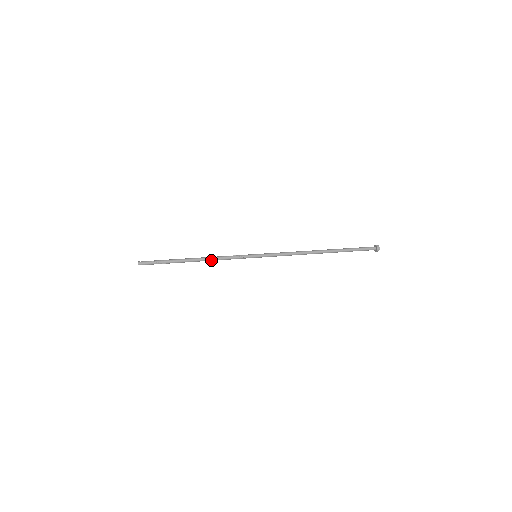
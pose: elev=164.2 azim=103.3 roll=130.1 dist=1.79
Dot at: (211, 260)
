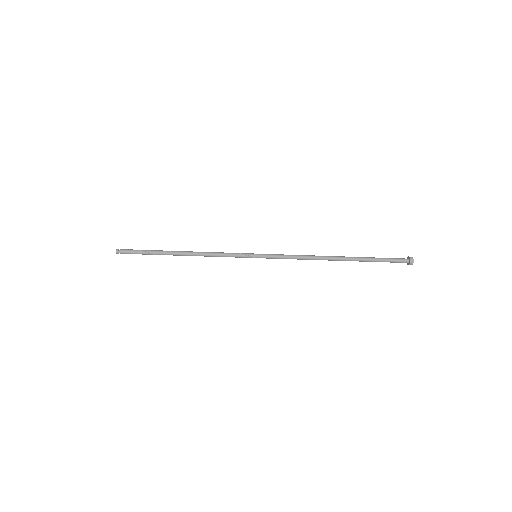
Dot at: (201, 254)
